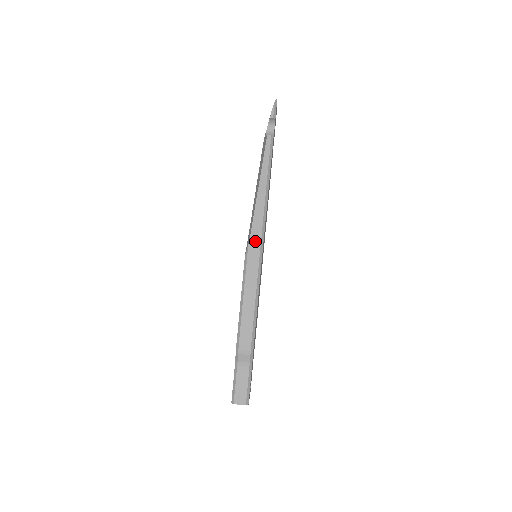
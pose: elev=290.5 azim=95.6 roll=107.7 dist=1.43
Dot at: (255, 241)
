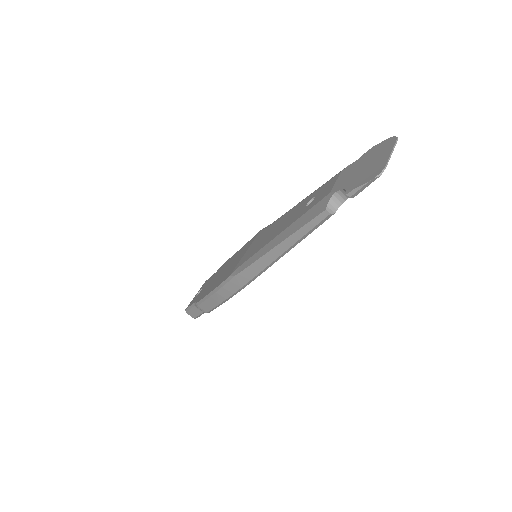
Dot at: (243, 278)
